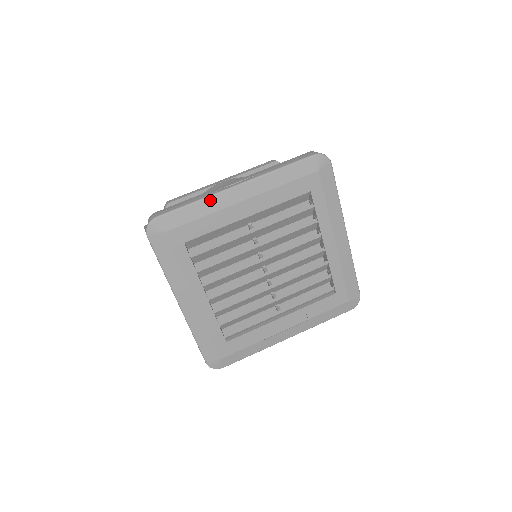
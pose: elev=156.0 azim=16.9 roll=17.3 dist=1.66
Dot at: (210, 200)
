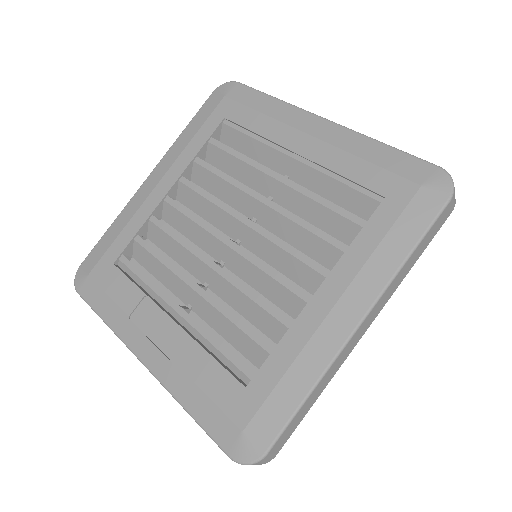
Dot at: (287, 107)
